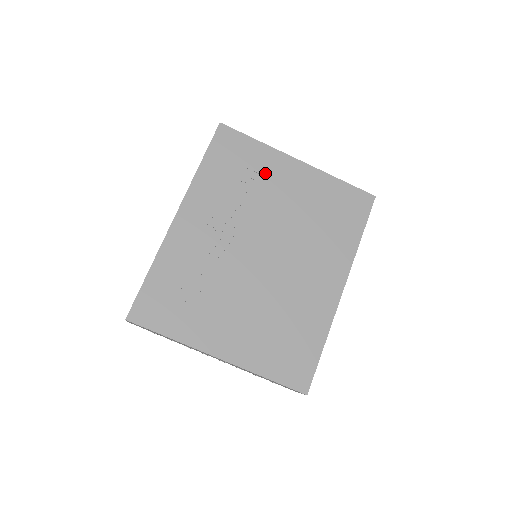
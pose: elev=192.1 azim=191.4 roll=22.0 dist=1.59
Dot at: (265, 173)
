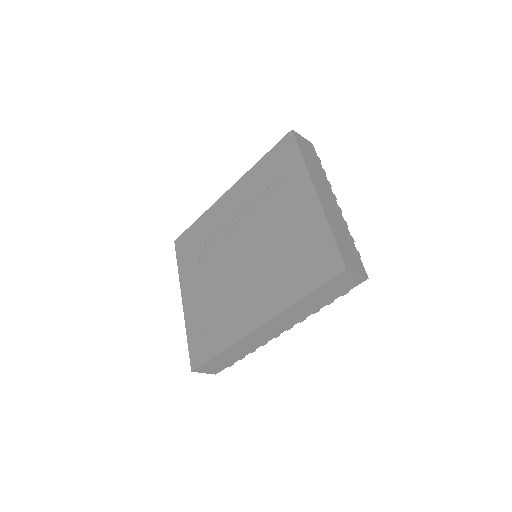
Dot at: (286, 189)
